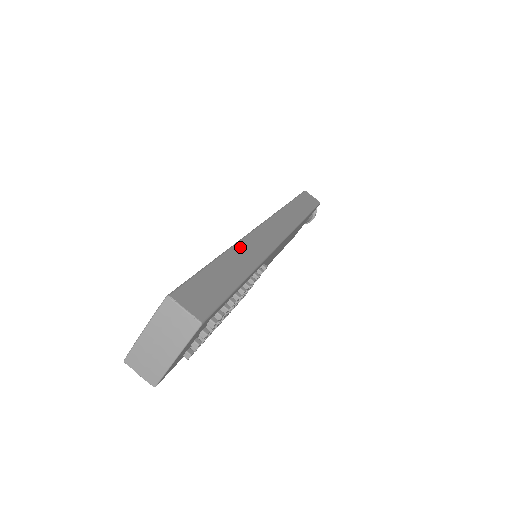
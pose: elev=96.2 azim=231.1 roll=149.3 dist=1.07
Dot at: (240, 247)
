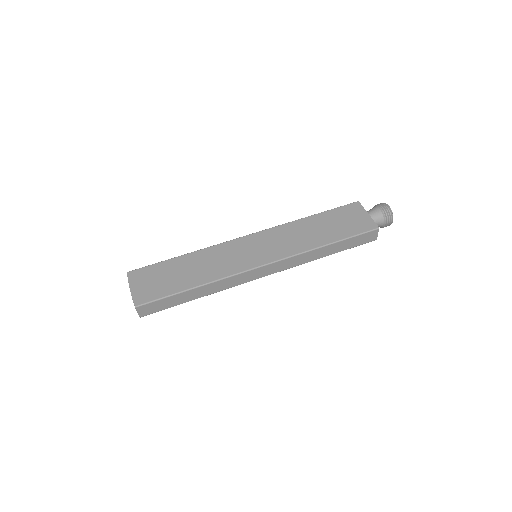
Dot at: (215, 284)
